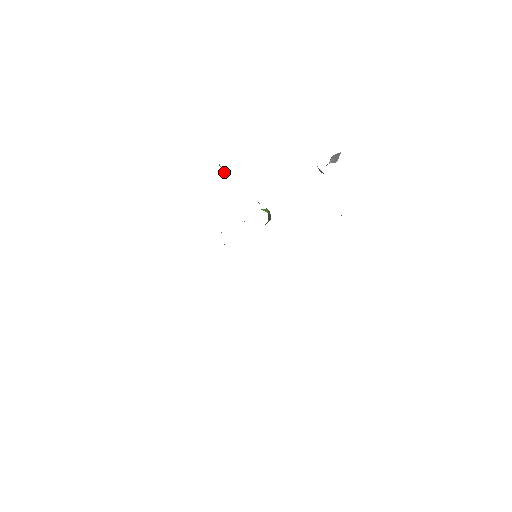
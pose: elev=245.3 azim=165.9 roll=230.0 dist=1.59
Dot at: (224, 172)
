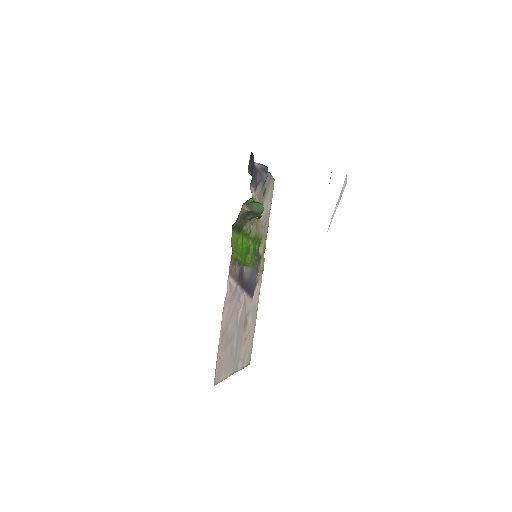
Dot at: occluded
